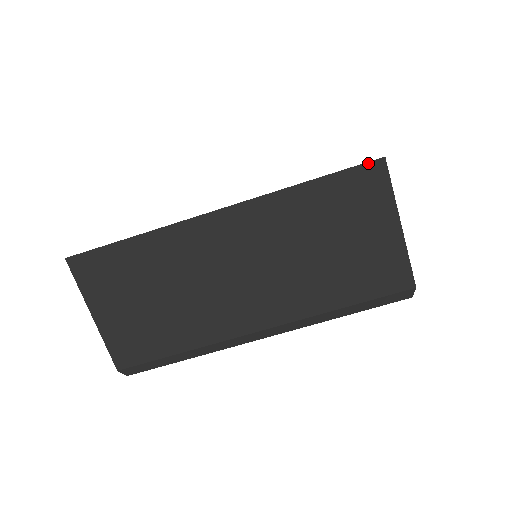
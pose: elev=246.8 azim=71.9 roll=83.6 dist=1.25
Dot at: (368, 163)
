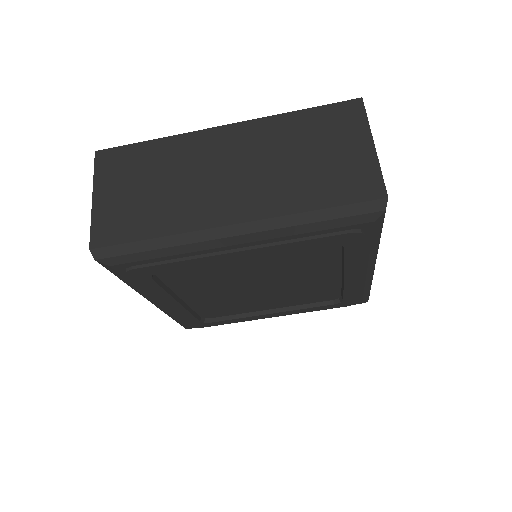
Dot at: (348, 101)
